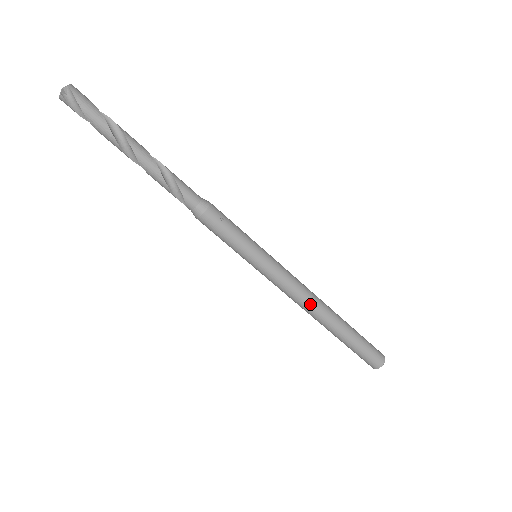
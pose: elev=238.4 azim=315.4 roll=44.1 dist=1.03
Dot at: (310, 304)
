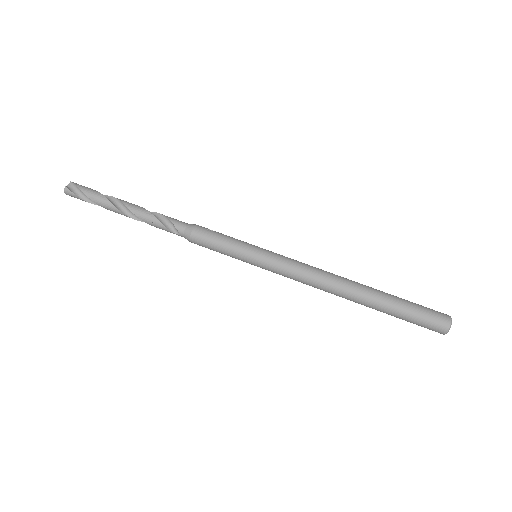
Dot at: (329, 277)
